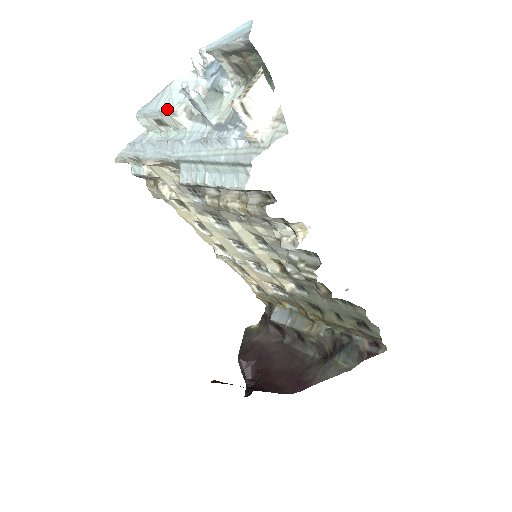
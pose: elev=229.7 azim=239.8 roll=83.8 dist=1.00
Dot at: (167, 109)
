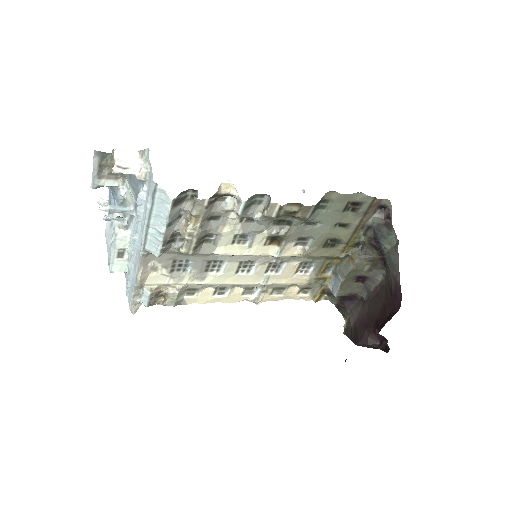
Dot at: (112, 238)
